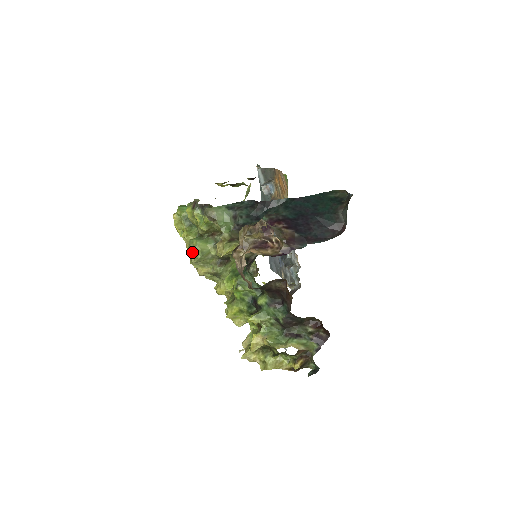
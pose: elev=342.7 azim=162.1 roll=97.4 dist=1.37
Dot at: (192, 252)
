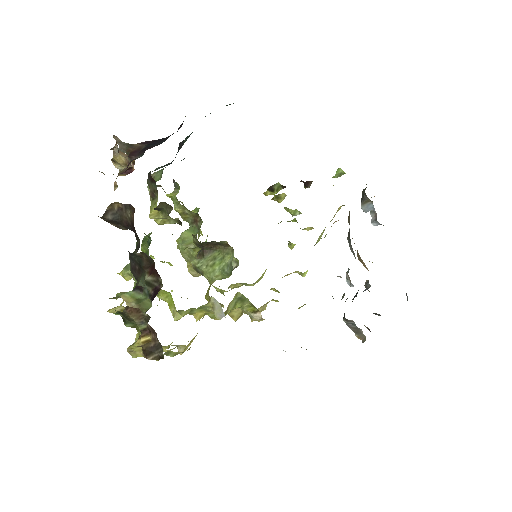
Dot at: occluded
